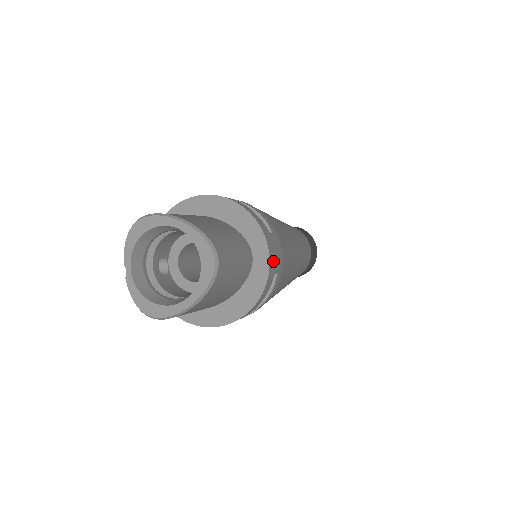
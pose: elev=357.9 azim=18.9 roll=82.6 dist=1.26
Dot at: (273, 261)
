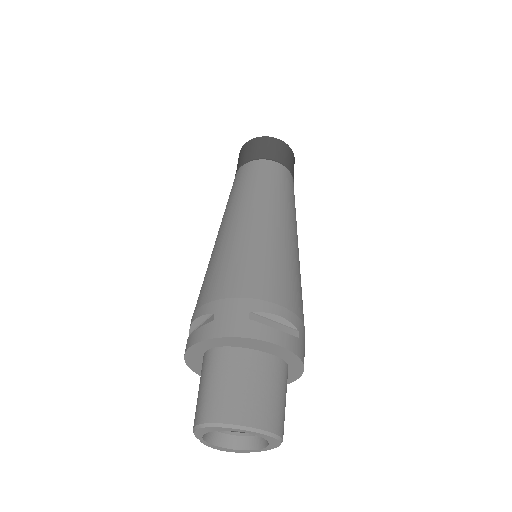
Dot at: occluded
